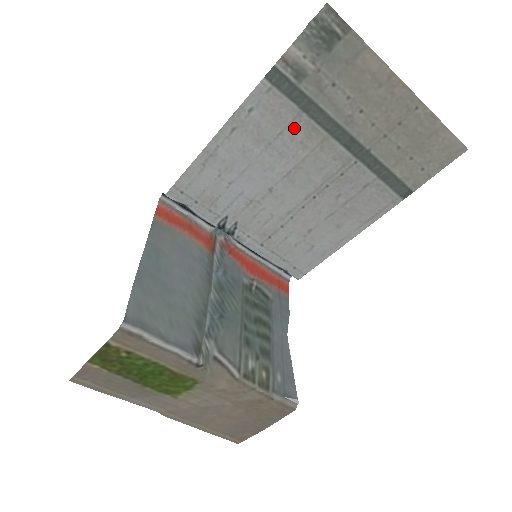
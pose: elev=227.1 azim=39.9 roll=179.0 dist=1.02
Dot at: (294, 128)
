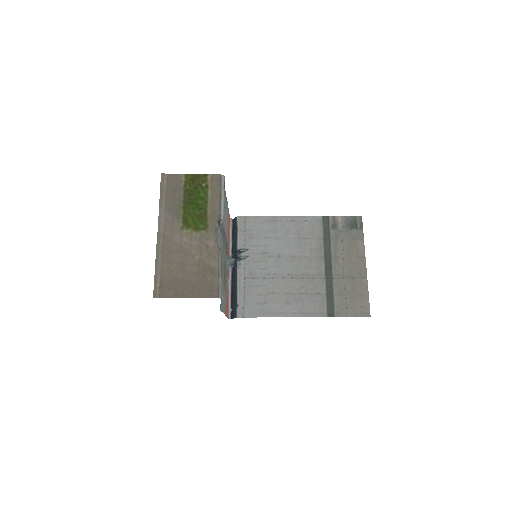
Dot at: (314, 242)
